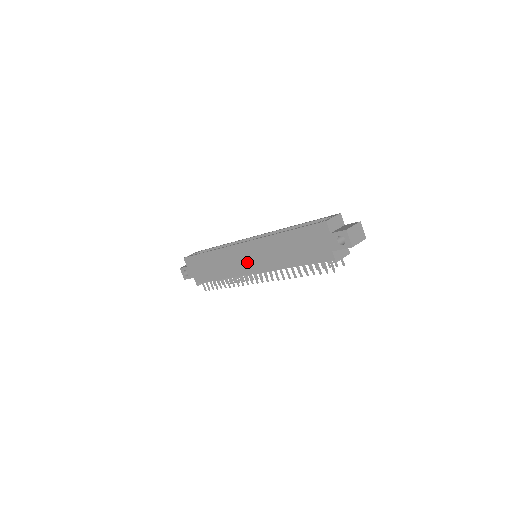
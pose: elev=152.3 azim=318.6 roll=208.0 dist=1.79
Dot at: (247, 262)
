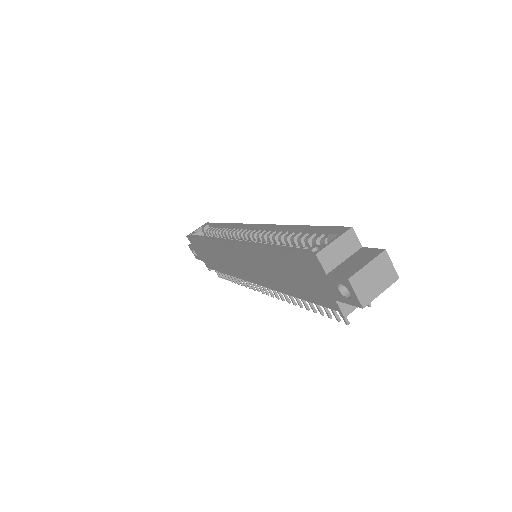
Dot at: (242, 267)
